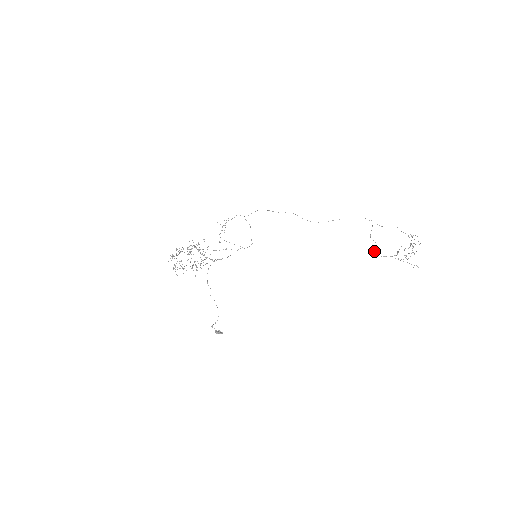
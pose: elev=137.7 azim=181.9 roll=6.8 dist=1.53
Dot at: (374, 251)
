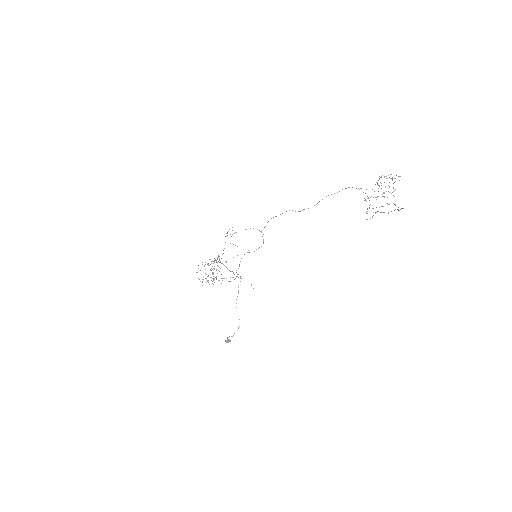
Dot at: occluded
